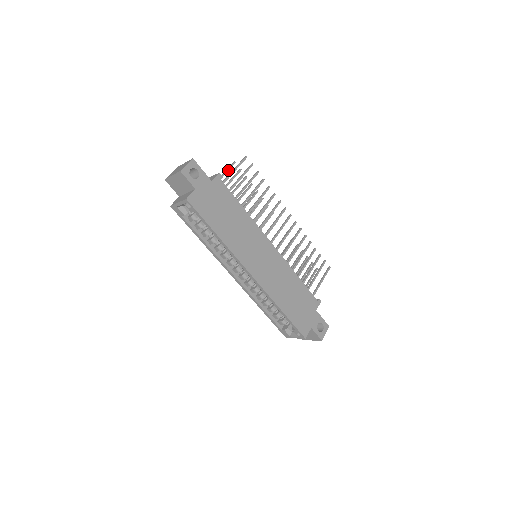
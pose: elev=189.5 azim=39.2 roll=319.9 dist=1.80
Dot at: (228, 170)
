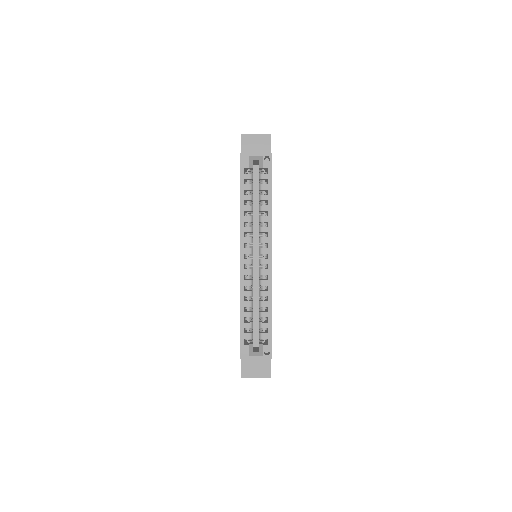
Dot at: occluded
